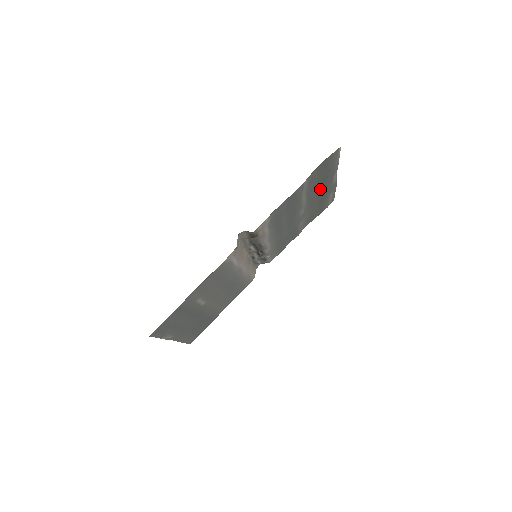
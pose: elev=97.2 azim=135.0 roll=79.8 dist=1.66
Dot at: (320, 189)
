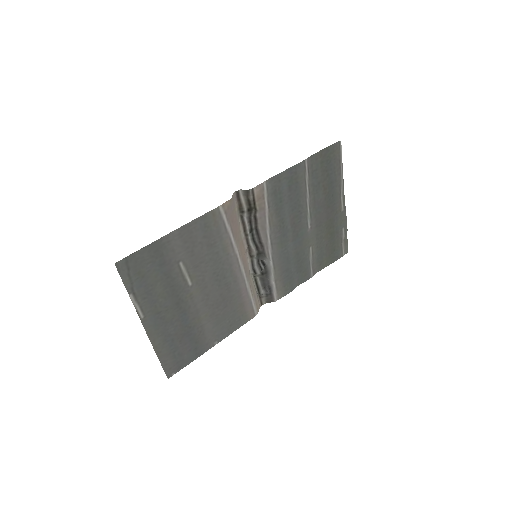
Dot at: (326, 202)
